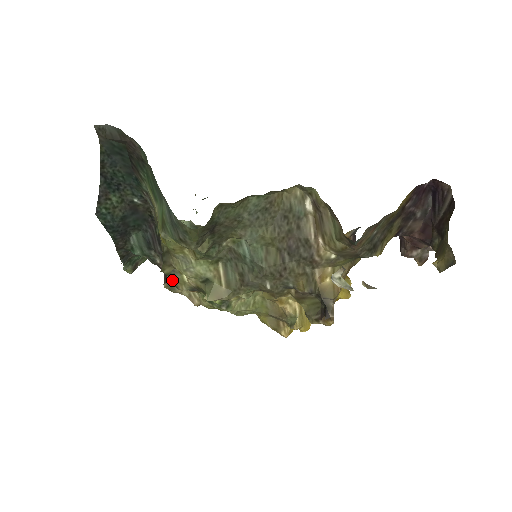
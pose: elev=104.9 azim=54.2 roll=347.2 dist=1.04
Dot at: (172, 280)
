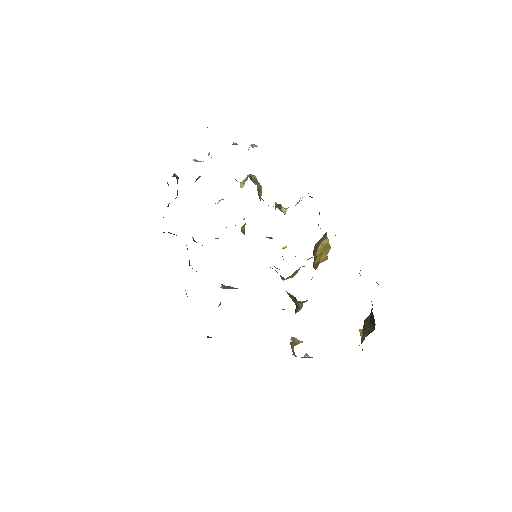
Dot at: occluded
